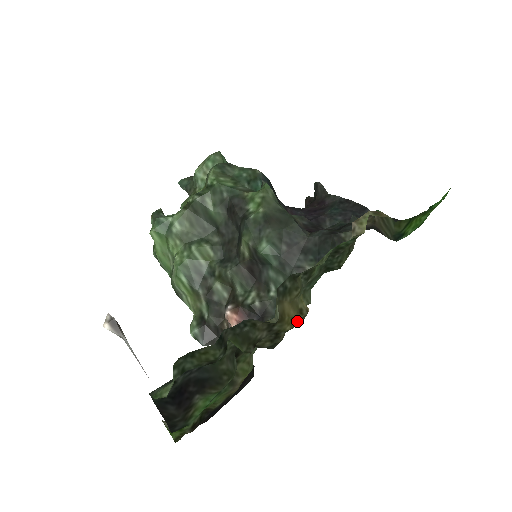
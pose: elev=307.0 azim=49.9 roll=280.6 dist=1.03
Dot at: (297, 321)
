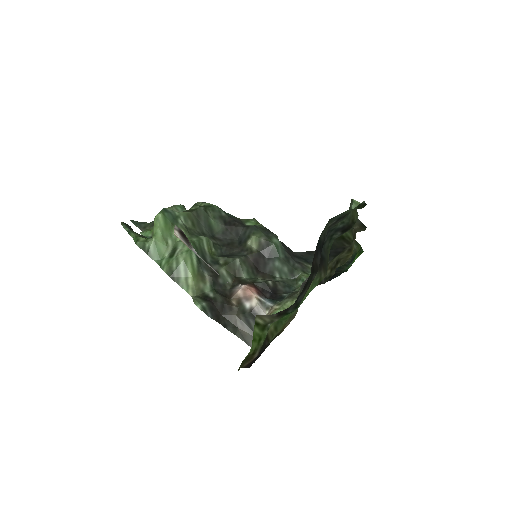
Dot at: occluded
